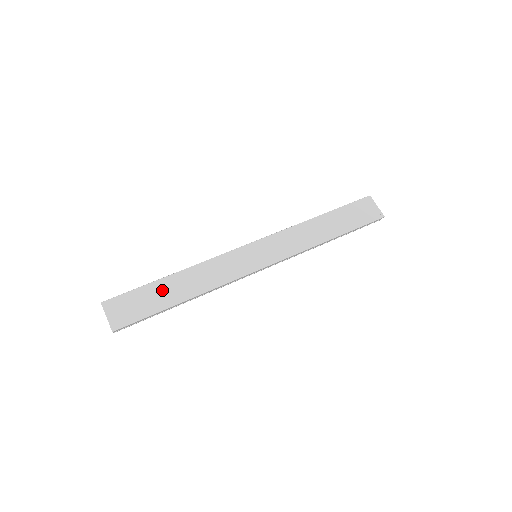
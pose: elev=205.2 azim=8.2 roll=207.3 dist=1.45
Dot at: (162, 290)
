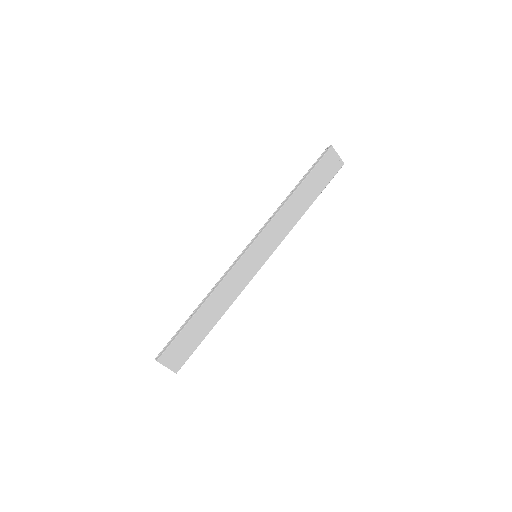
Dot at: (197, 325)
